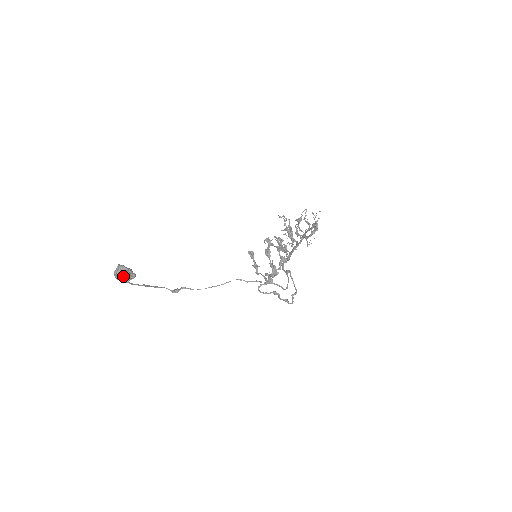
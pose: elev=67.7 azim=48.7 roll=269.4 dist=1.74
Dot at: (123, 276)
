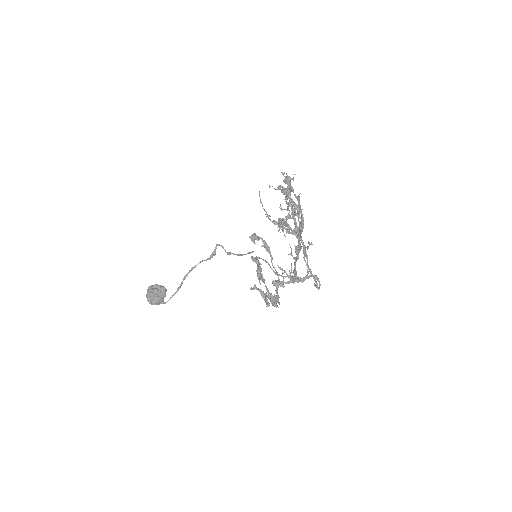
Dot at: (156, 304)
